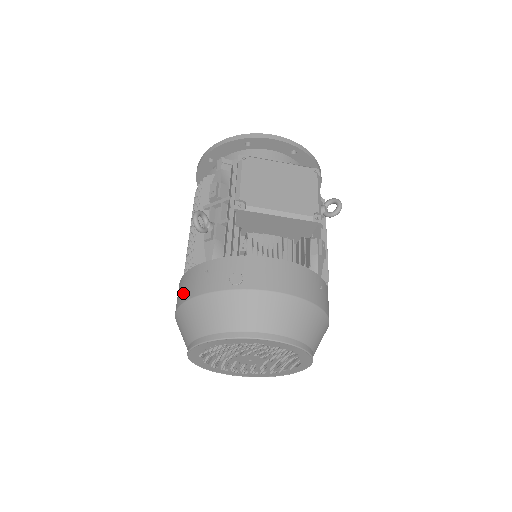
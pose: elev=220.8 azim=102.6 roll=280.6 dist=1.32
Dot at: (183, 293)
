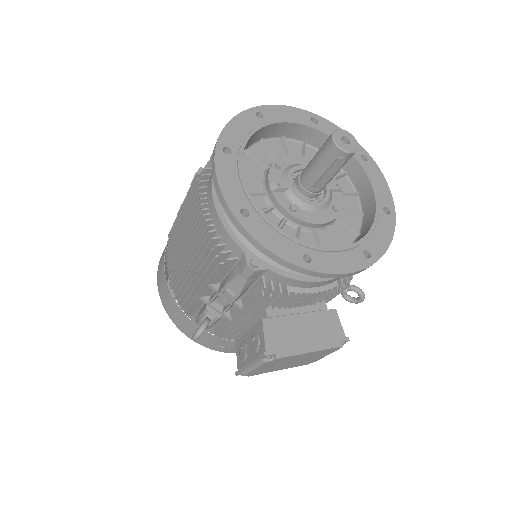
Dot at: (170, 311)
